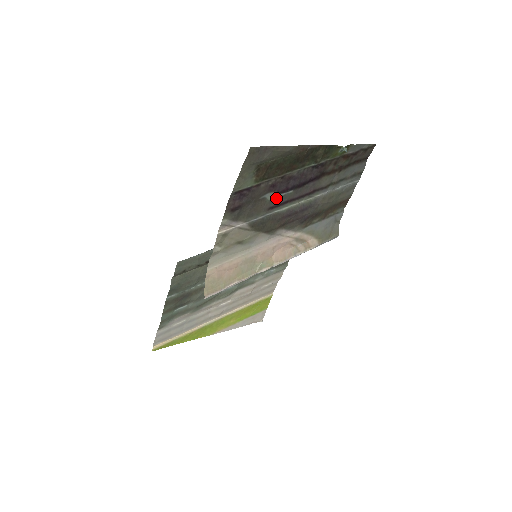
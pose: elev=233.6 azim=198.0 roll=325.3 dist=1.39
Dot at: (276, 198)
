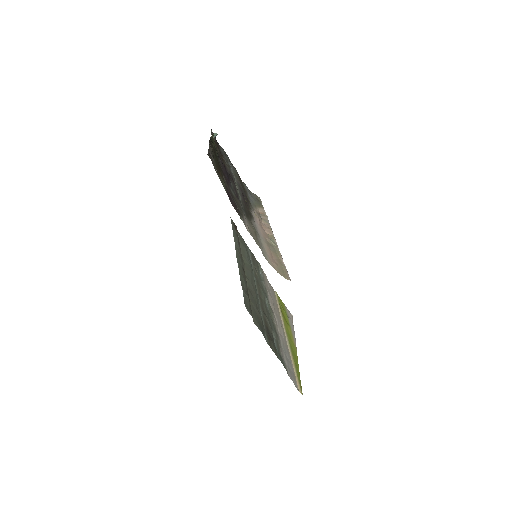
Dot at: (233, 191)
